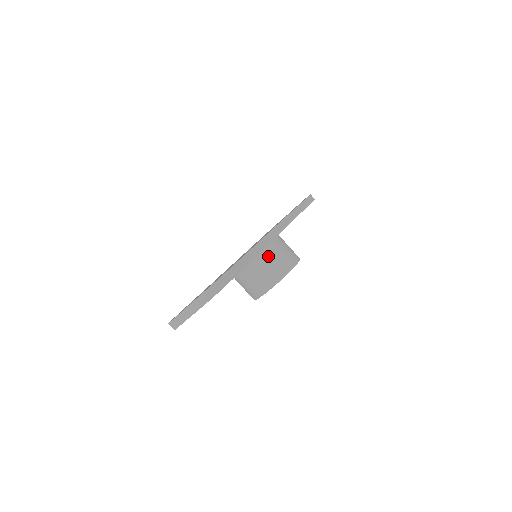
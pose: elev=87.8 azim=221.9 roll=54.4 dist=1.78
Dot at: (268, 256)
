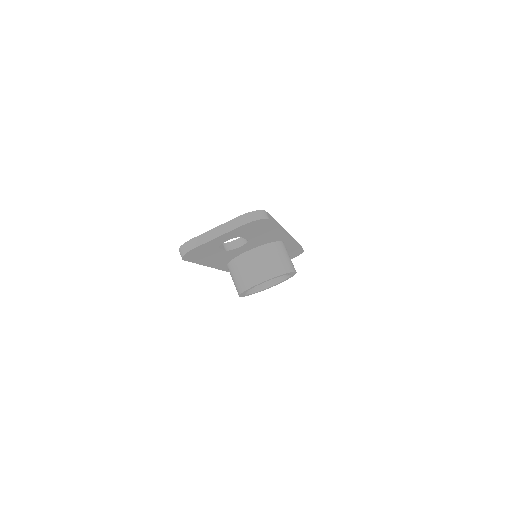
Dot at: (277, 249)
